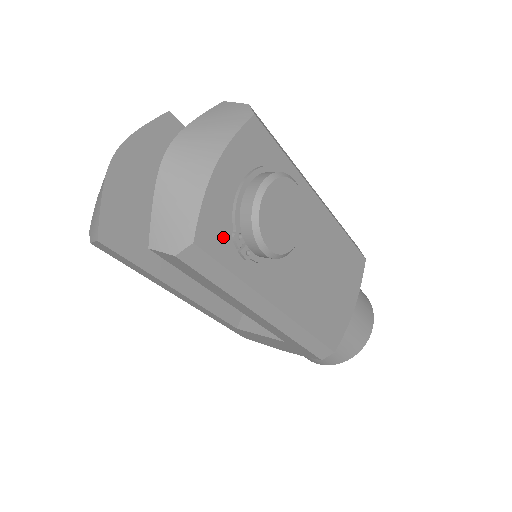
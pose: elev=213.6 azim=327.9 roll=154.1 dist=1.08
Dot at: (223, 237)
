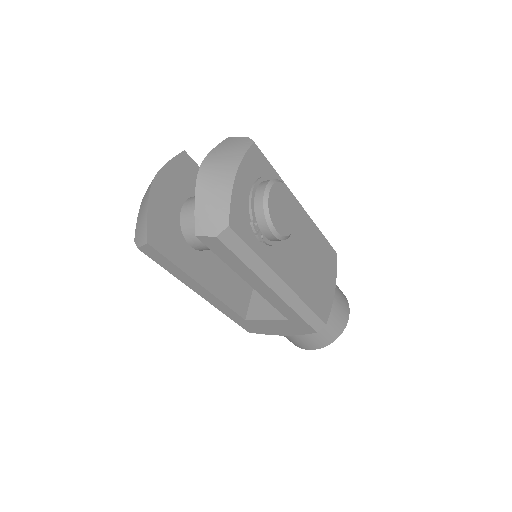
Dot at: (245, 224)
